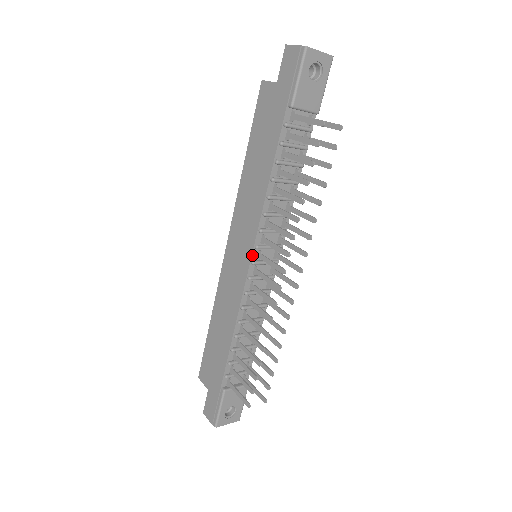
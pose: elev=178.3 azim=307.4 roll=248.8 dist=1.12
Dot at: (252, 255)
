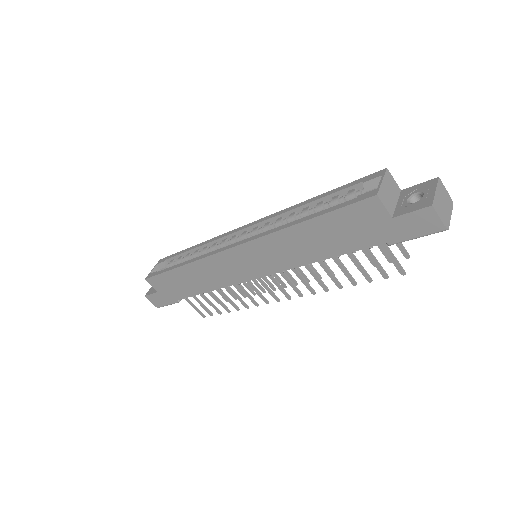
Dot at: (263, 276)
